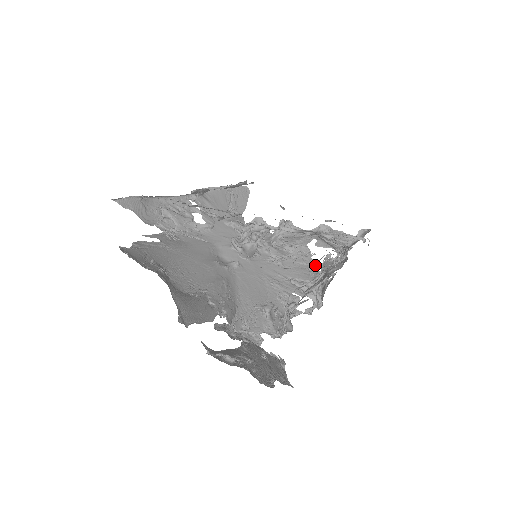
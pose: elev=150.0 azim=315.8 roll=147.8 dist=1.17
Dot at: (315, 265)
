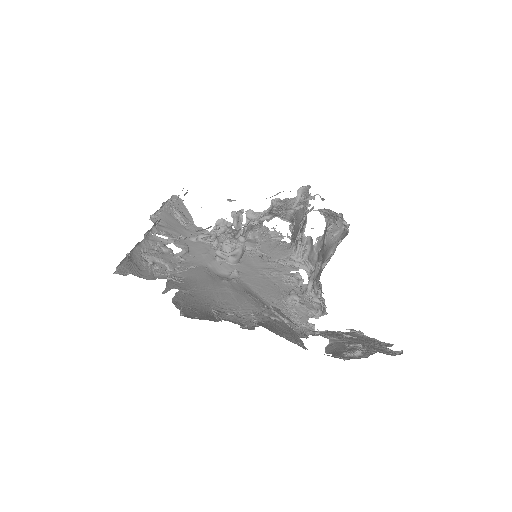
Dot at: occluded
